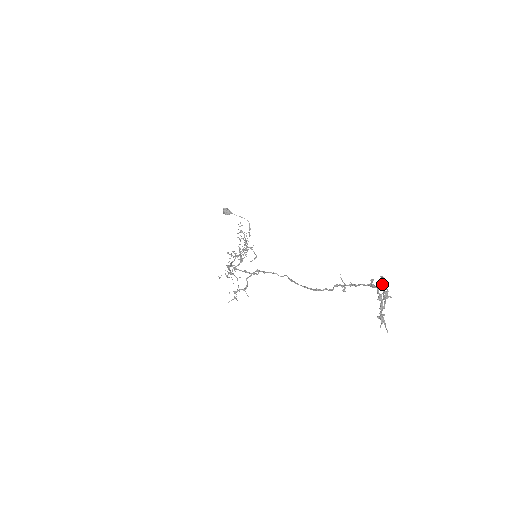
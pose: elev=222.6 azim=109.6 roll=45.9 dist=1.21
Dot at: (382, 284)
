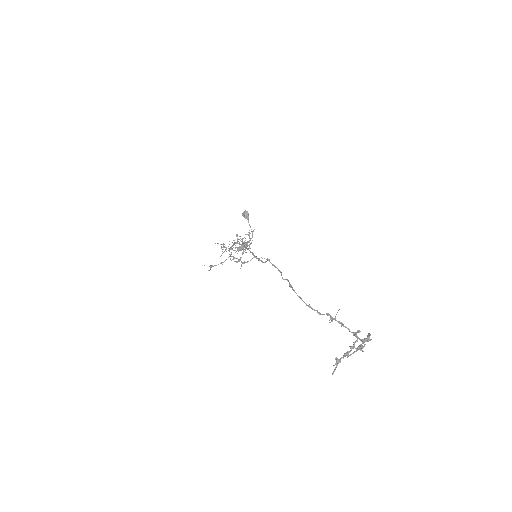
Dot at: (365, 339)
